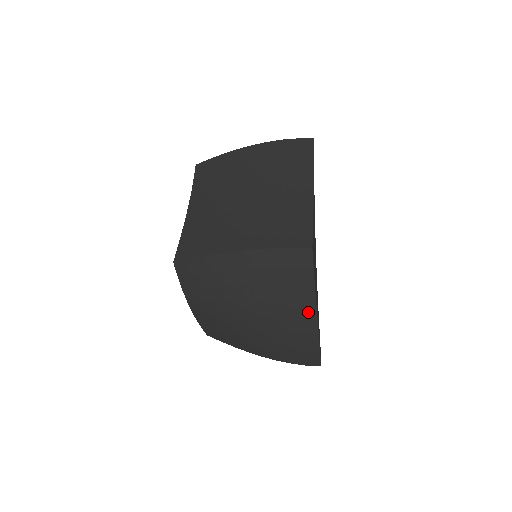
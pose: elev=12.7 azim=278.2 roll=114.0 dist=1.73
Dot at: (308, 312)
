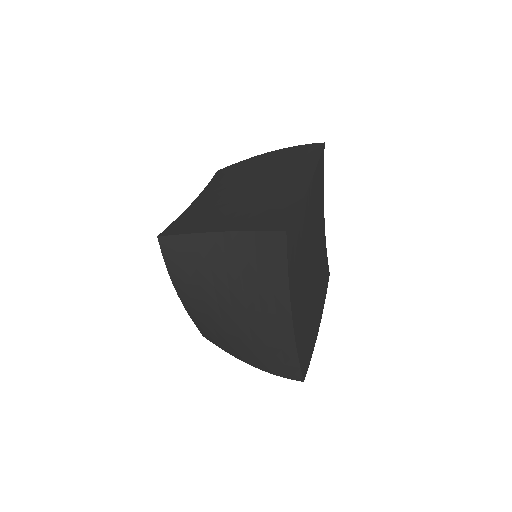
Dot at: (282, 305)
